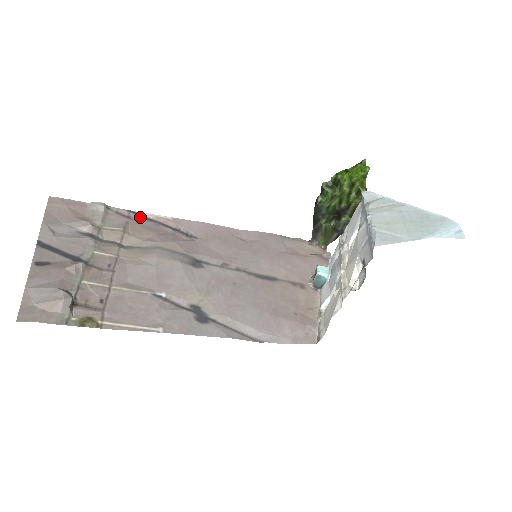
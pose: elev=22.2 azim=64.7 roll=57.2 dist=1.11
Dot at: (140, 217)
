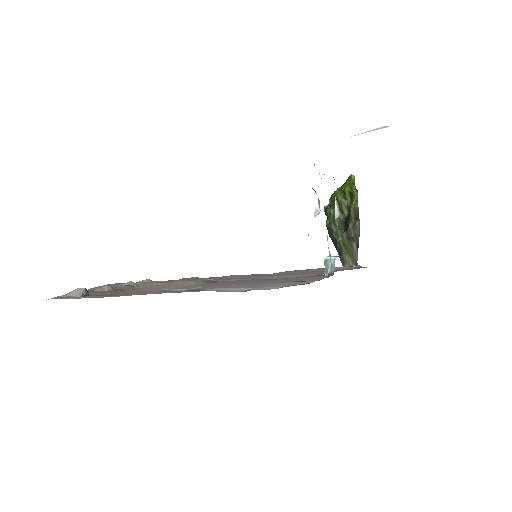
Dot at: occluded
